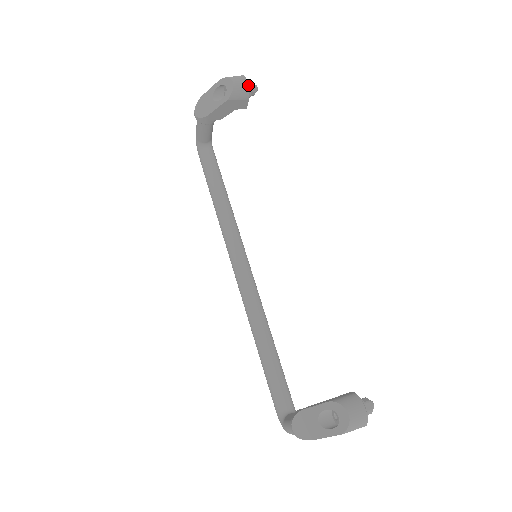
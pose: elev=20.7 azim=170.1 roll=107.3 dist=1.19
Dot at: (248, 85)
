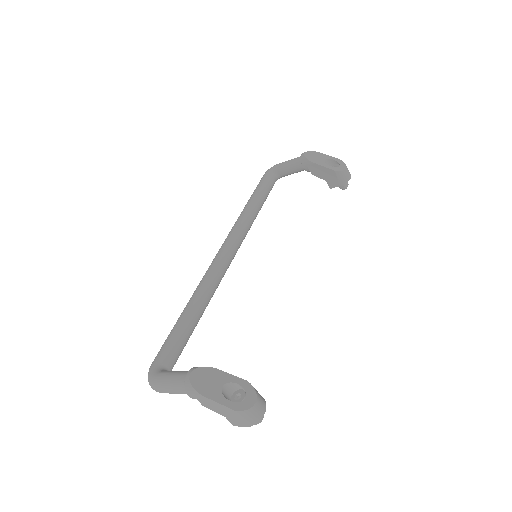
Dot at: occluded
